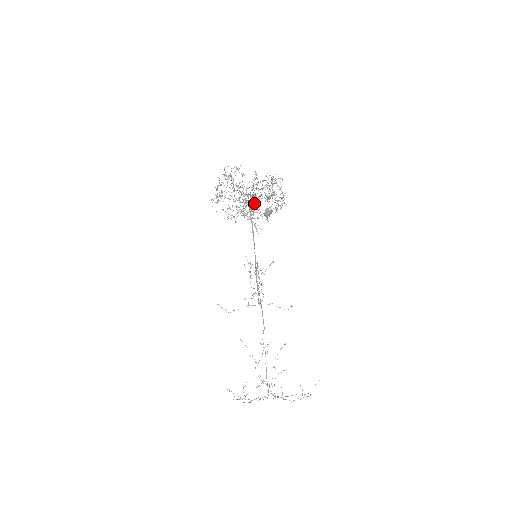
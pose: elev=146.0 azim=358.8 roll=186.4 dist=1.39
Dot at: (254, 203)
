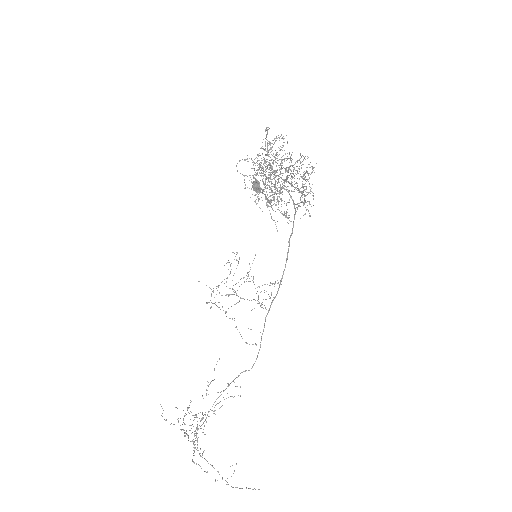
Dot at: occluded
